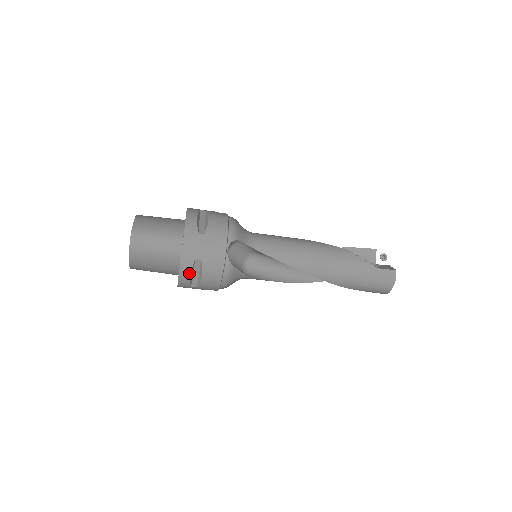
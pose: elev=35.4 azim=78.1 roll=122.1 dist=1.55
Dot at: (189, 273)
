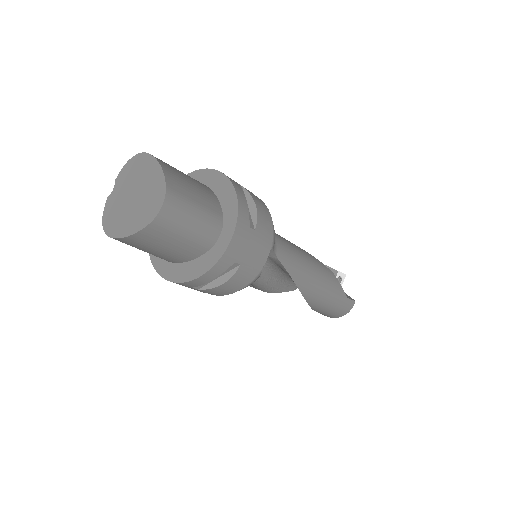
Dot at: (215, 276)
